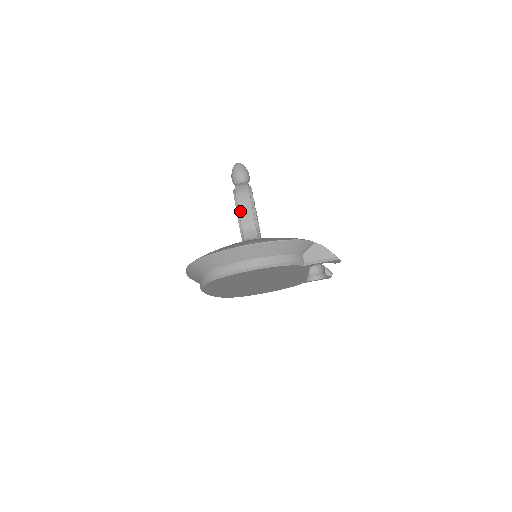
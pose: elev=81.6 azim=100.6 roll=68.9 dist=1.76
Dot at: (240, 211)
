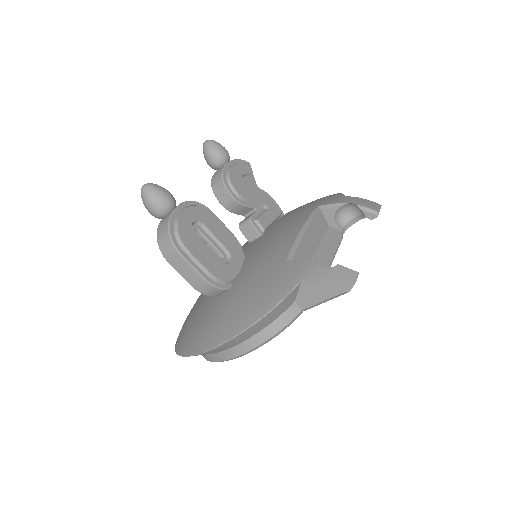
Dot at: (182, 276)
